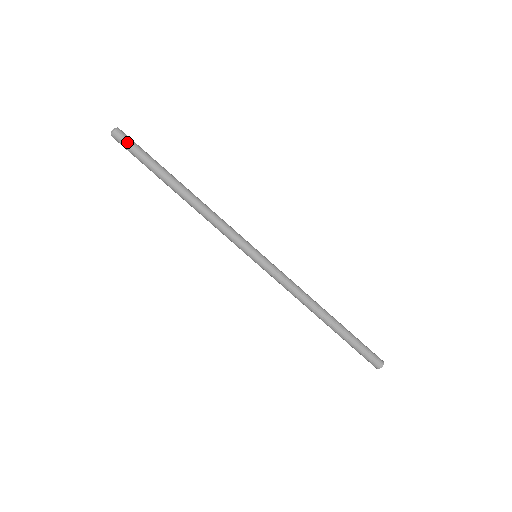
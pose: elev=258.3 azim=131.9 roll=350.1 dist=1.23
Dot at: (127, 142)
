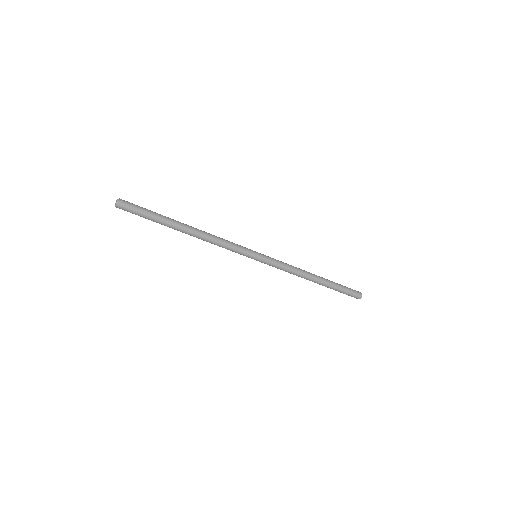
Dot at: (132, 209)
